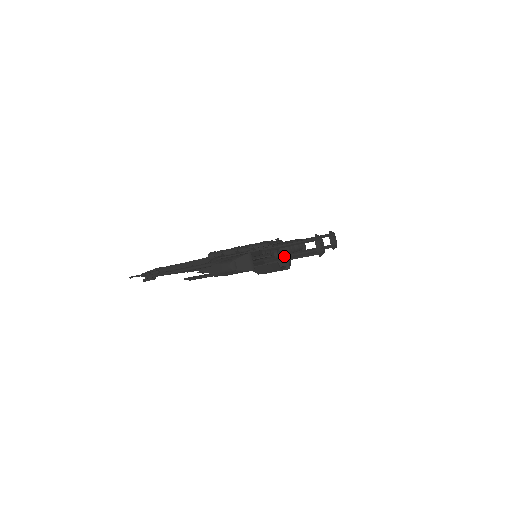
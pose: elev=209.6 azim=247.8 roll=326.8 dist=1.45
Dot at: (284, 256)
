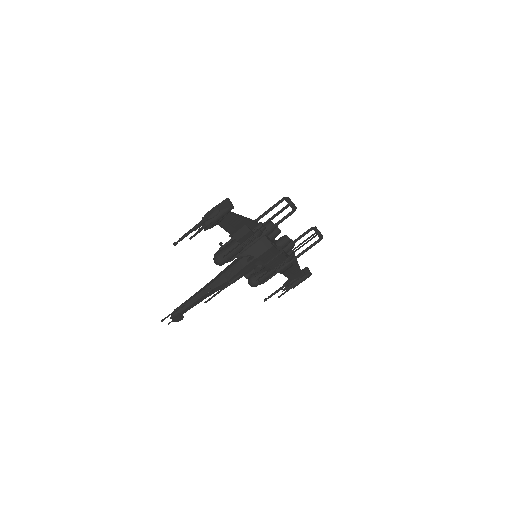
Dot at: occluded
